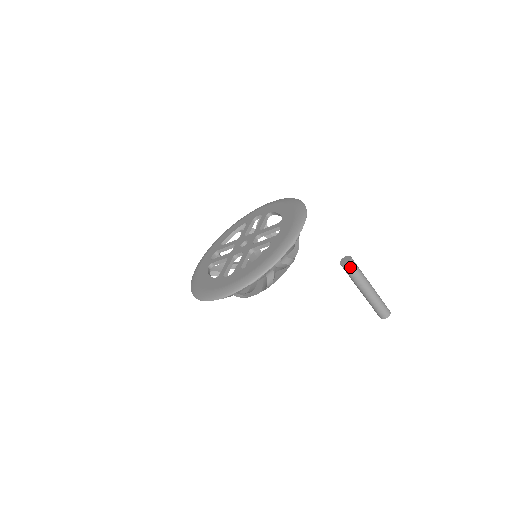
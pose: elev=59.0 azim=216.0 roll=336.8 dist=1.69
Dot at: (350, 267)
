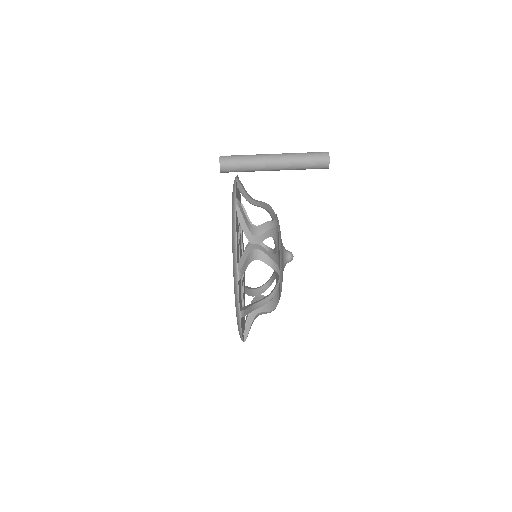
Dot at: (227, 164)
